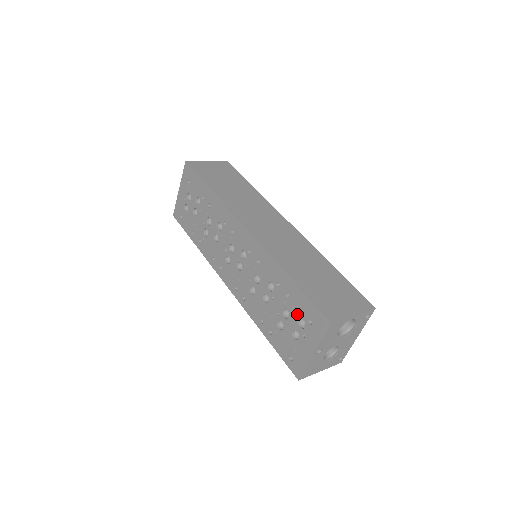
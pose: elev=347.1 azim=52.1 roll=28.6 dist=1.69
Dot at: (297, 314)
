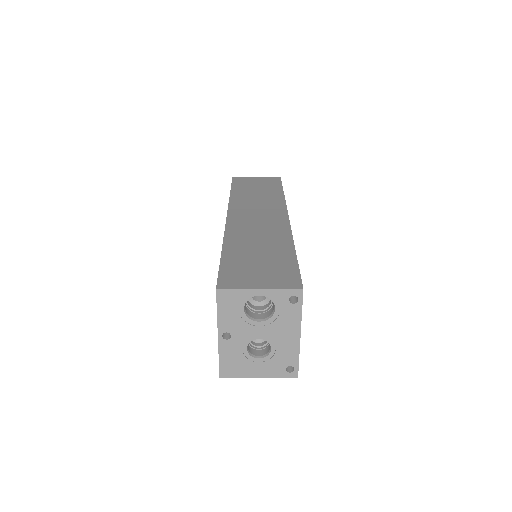
Dot at: occluded
